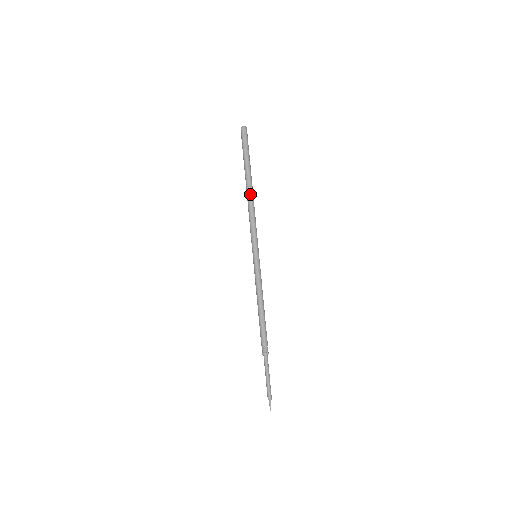
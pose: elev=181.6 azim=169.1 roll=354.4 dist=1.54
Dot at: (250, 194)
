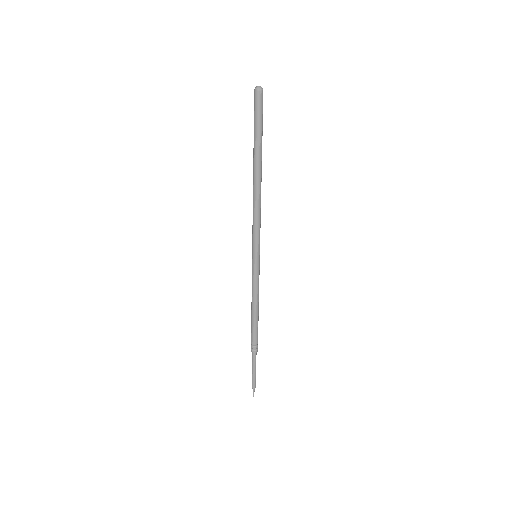
Dot at: (259, 185)
